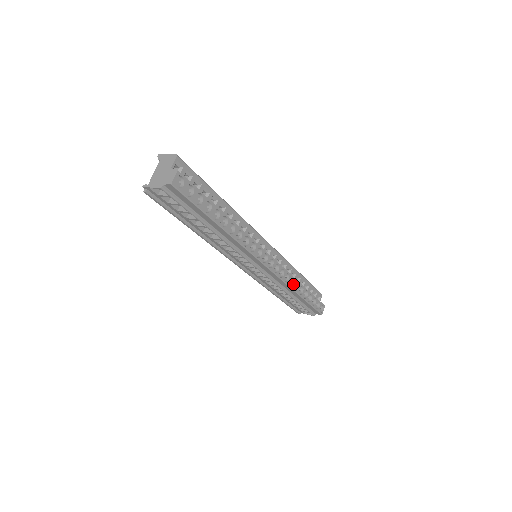
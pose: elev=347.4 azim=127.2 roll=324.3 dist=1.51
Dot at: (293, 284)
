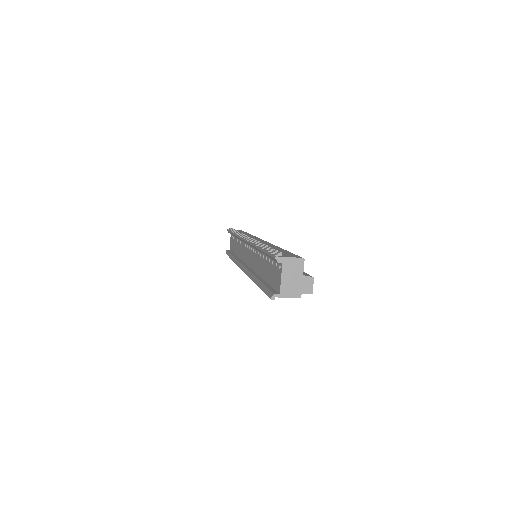
Dot at: occluded
